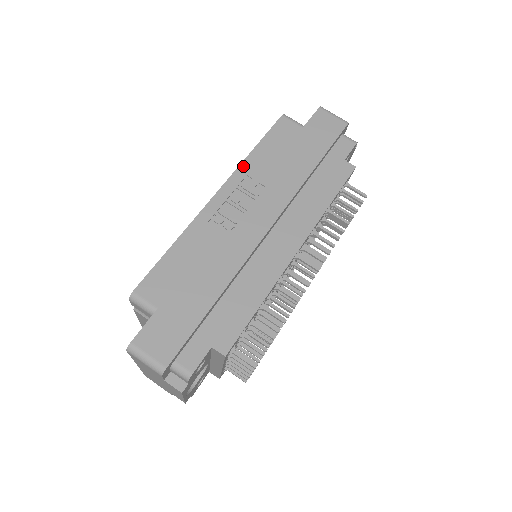
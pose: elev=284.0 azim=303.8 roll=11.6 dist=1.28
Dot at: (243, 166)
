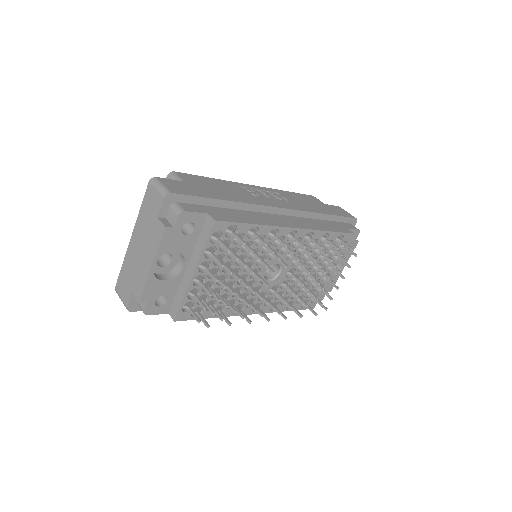
Dot at: (277, 190)
